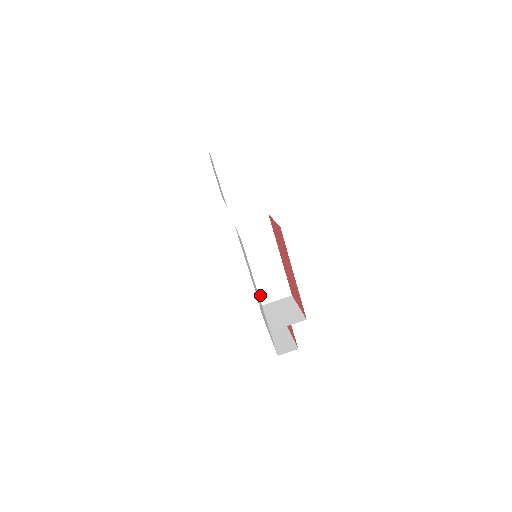
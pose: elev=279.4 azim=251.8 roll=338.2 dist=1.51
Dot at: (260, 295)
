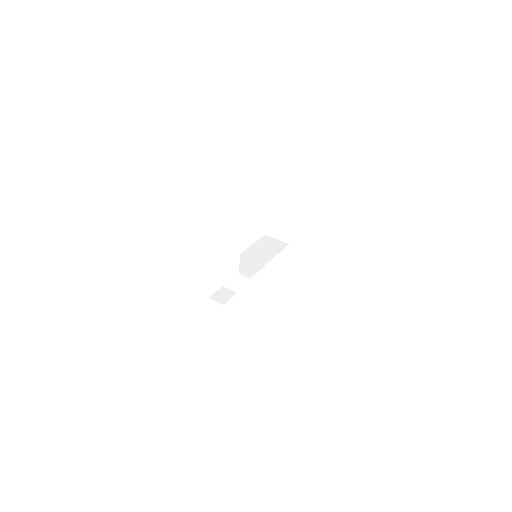
Dot at: occluded
